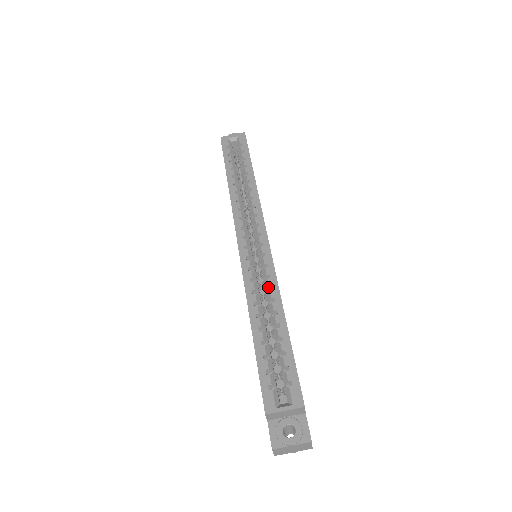
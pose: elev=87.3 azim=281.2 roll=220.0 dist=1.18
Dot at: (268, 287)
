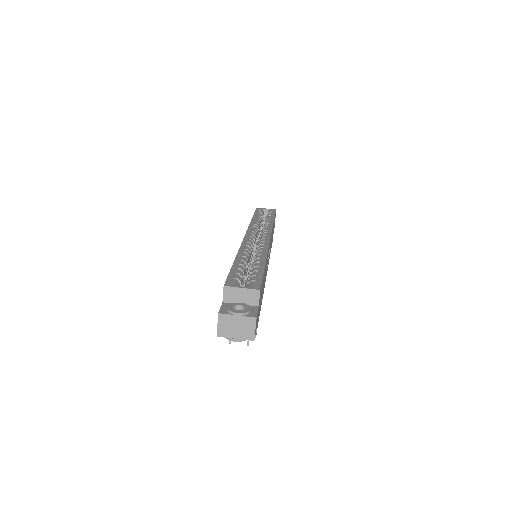
Dot at: (259, 251)
